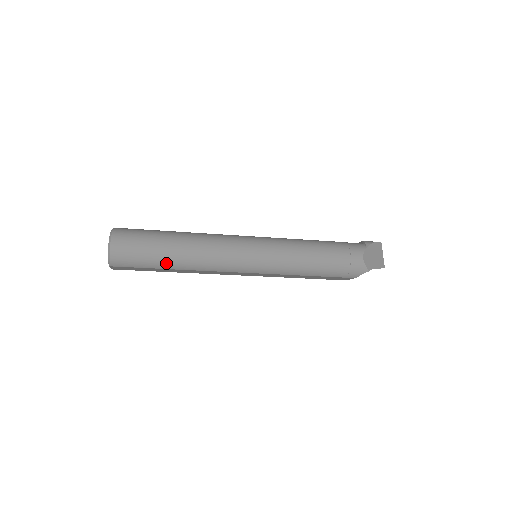
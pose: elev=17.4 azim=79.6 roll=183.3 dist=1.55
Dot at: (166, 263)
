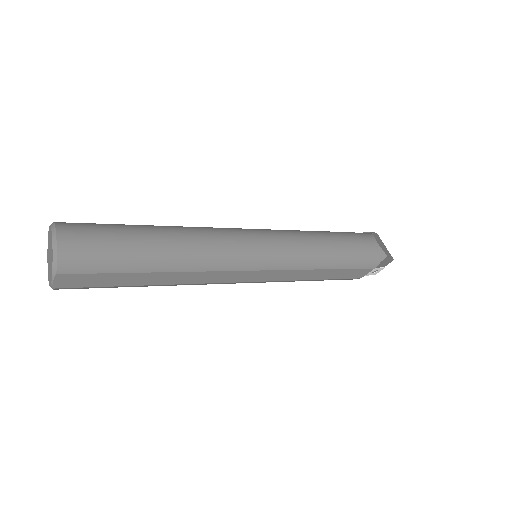
Dot at: (147, 260)
